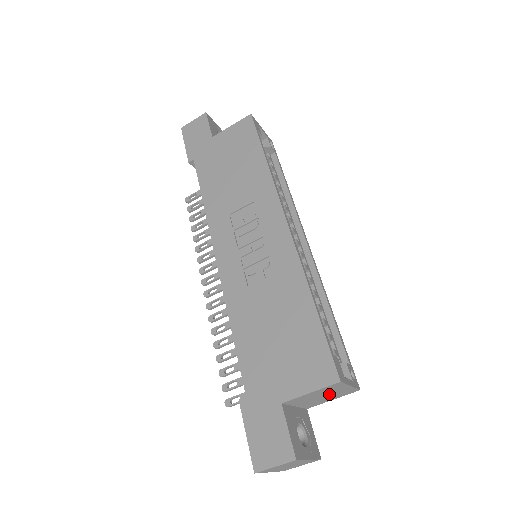
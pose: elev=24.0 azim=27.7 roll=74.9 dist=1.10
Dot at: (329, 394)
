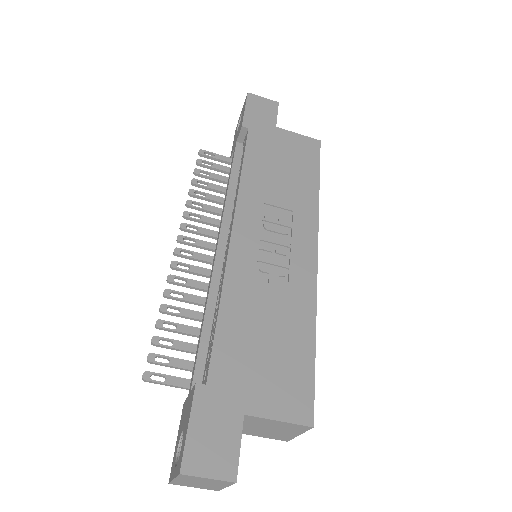
Dot at: (274, 430)
